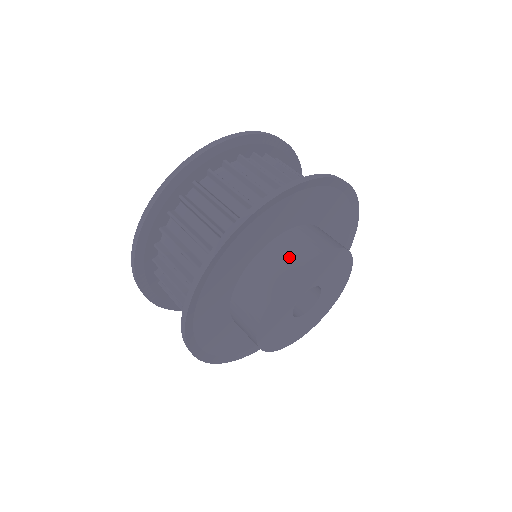
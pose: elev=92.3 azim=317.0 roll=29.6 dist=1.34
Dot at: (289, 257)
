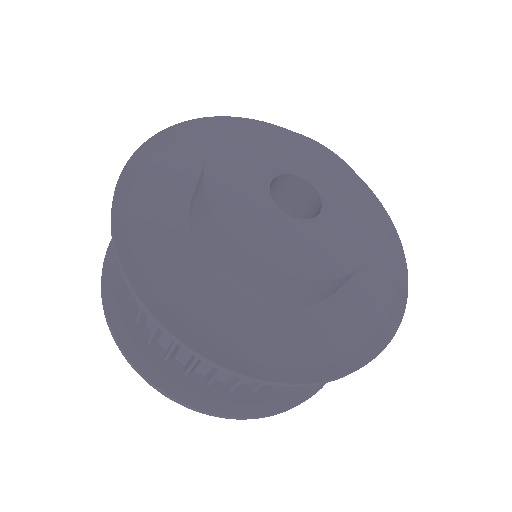
Dot at: occluded
